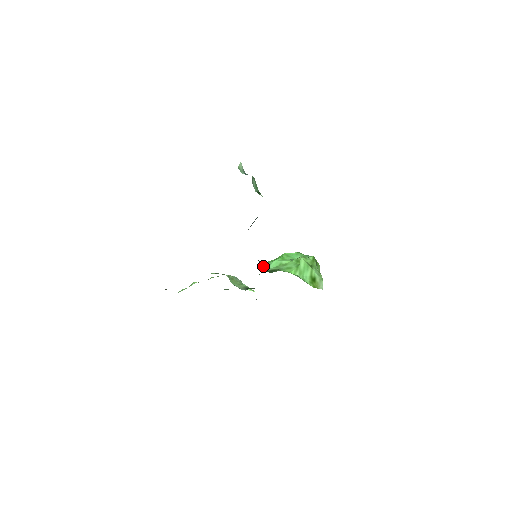
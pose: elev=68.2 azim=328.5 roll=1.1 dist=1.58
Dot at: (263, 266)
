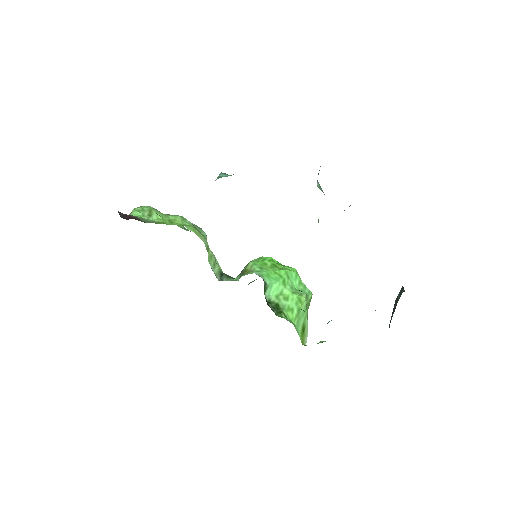
Dot at: (265, 288)
